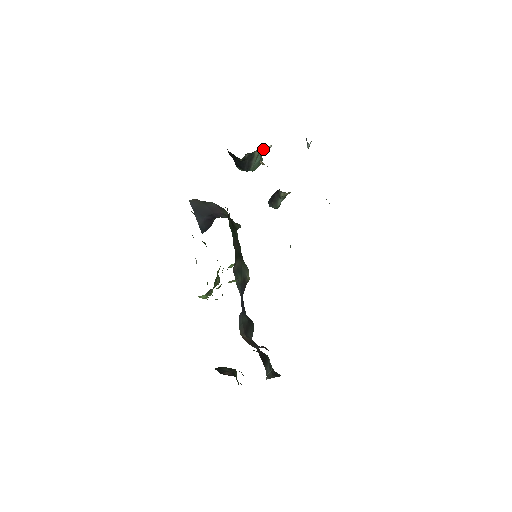
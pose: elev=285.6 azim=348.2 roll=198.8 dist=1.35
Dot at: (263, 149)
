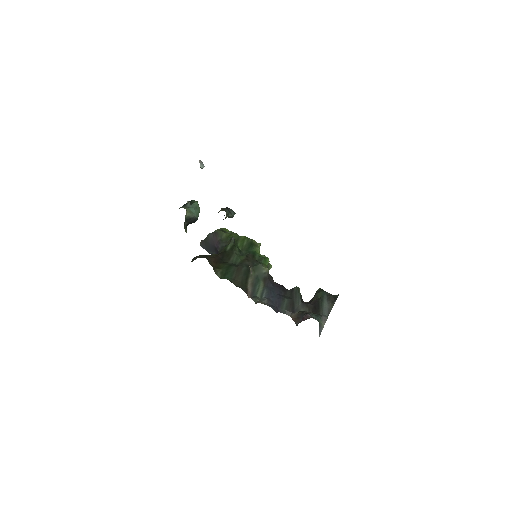
Dot at: (187, 204)
